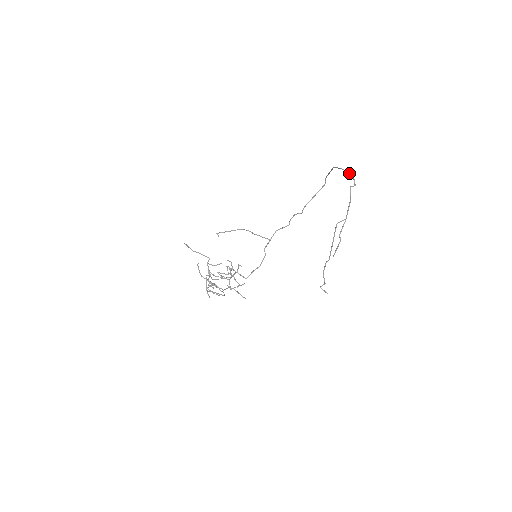
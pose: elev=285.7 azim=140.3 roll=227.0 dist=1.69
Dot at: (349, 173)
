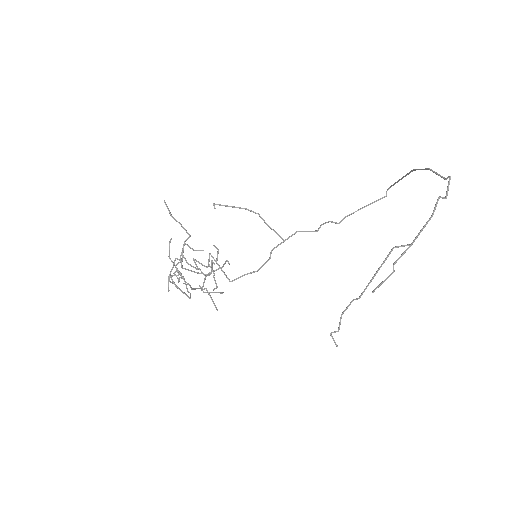
Dot at: (443, 177)
